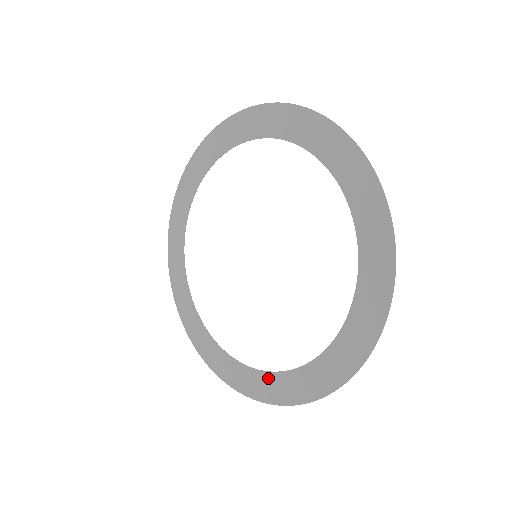
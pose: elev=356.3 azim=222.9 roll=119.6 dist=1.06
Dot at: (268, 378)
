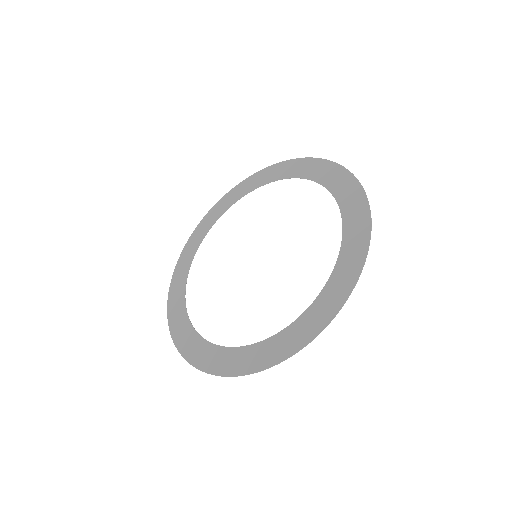
Dot at: (220, 352)
